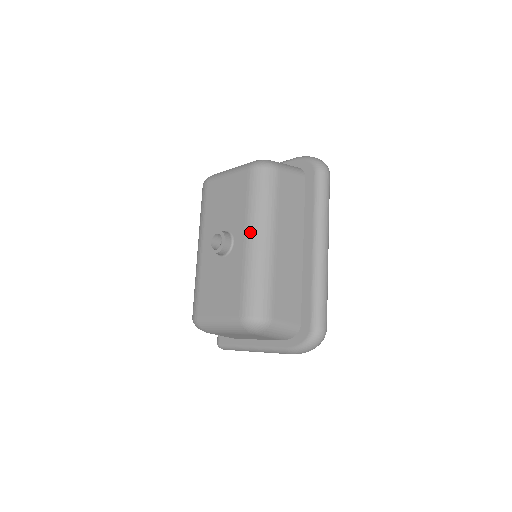
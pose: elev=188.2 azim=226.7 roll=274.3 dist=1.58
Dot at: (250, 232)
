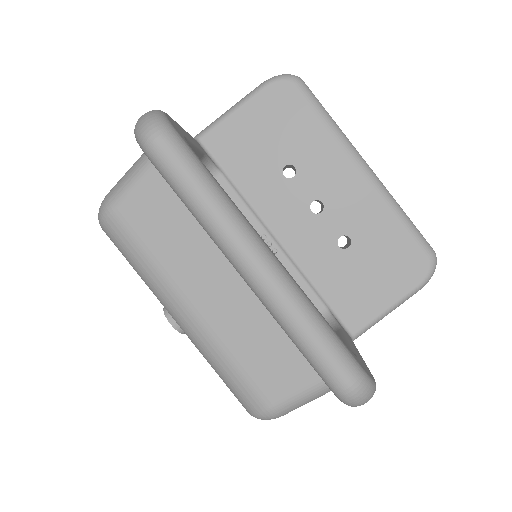
Dot at: (168, 312)
